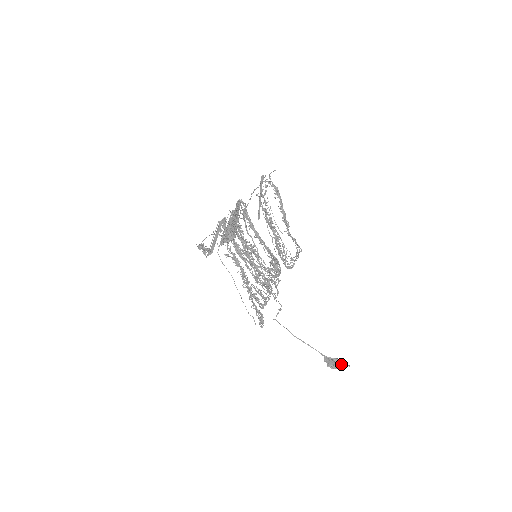
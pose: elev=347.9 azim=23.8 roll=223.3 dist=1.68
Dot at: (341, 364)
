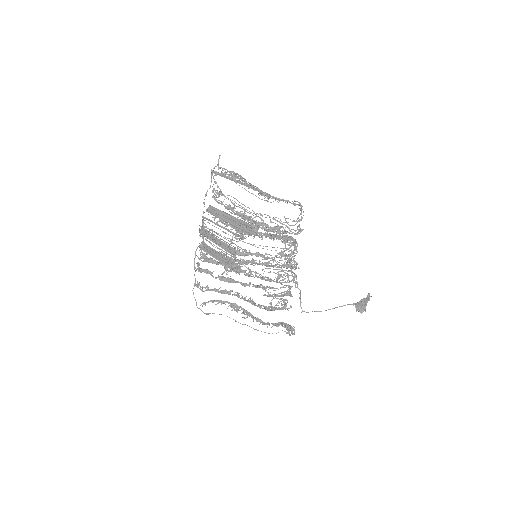
Dot at: (367, 301)
